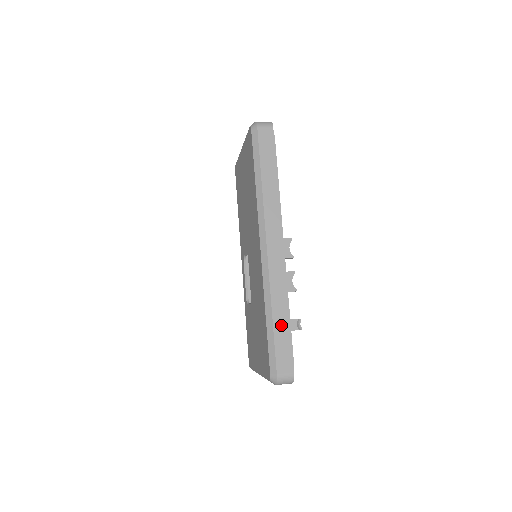
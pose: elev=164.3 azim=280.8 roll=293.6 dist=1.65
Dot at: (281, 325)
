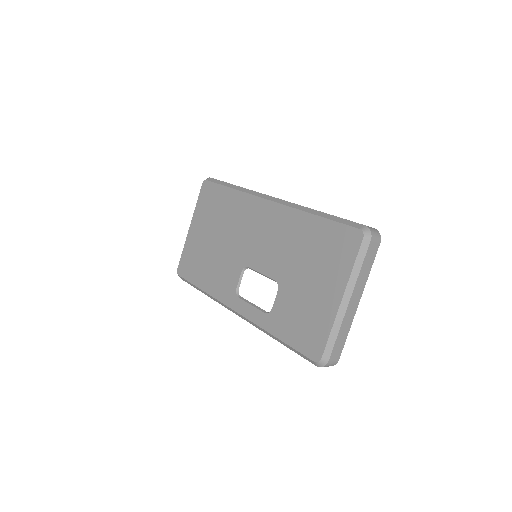
Dot at: occluded
